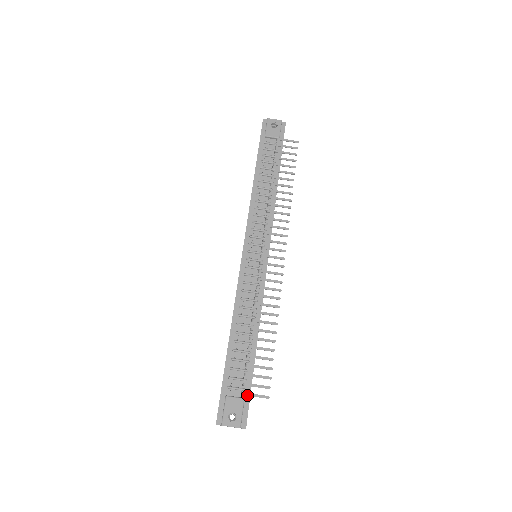
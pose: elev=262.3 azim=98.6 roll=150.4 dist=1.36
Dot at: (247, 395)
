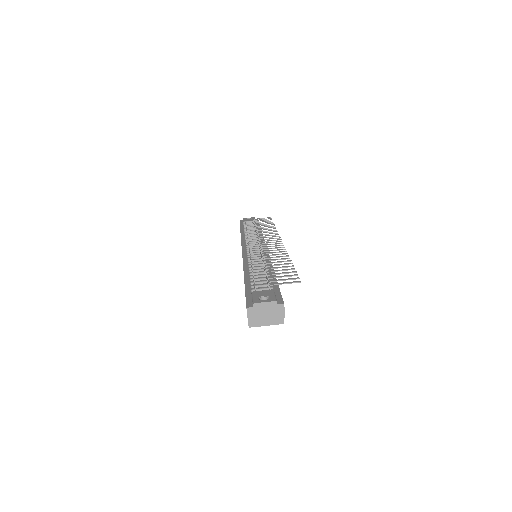
Dot at: (275, 284)
